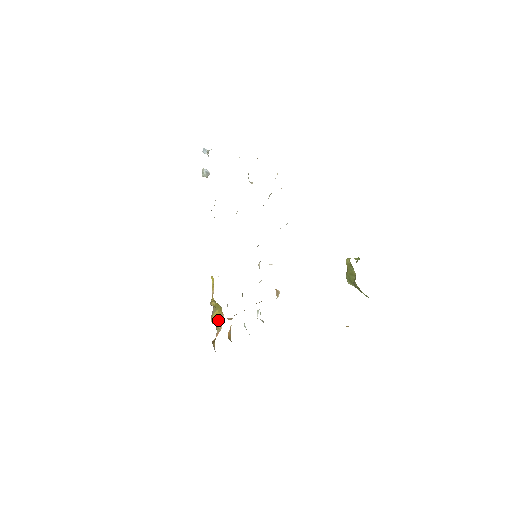
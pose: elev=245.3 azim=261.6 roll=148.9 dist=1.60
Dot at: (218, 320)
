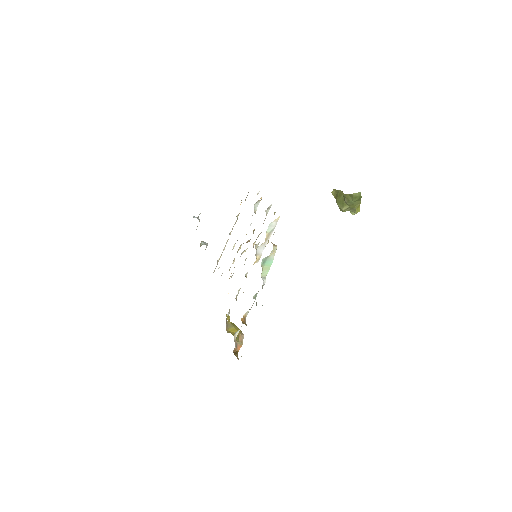
Dot at: (237, 335)
